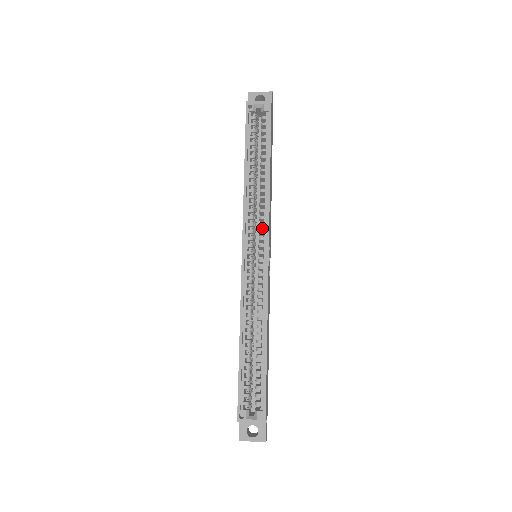
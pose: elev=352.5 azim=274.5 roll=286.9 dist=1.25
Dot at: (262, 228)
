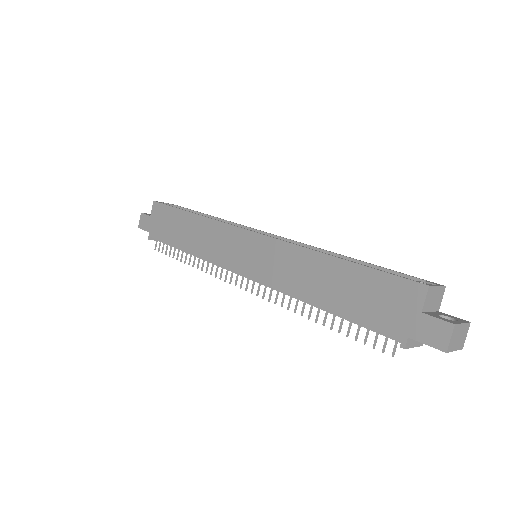
Dot at: occluded
